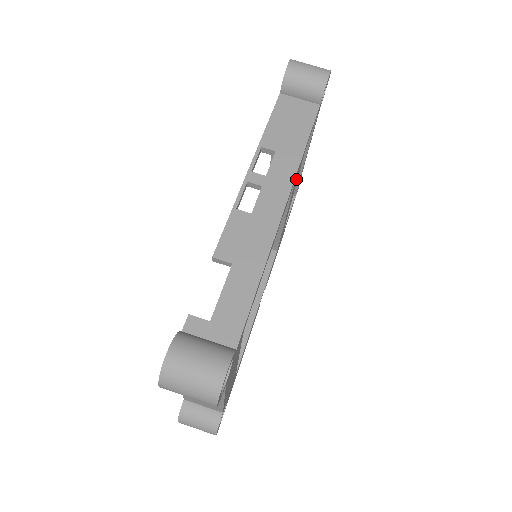
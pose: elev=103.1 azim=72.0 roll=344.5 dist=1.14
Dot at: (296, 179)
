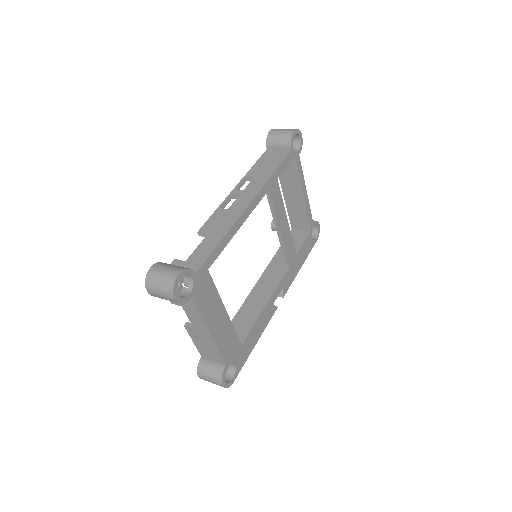
Dot at: (275, 197)
